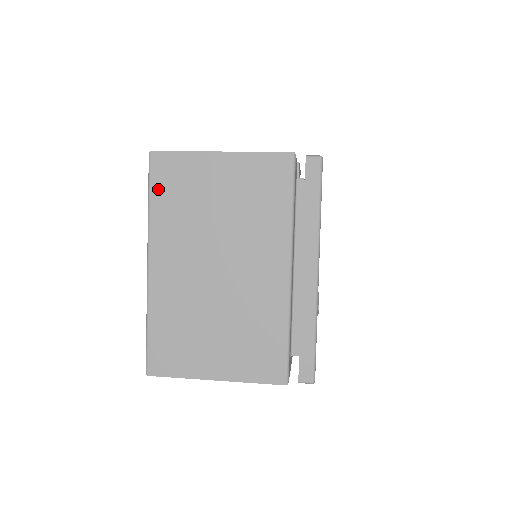
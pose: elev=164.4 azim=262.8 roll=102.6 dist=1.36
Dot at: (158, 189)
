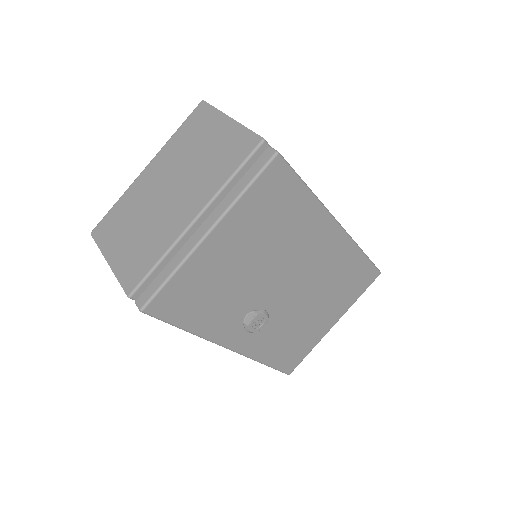
Dot at: (187, 124)
